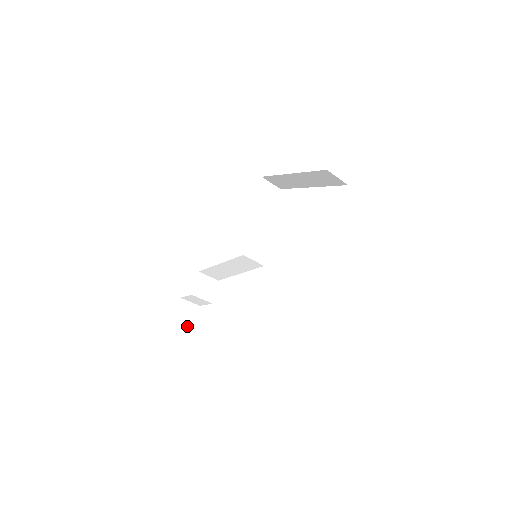
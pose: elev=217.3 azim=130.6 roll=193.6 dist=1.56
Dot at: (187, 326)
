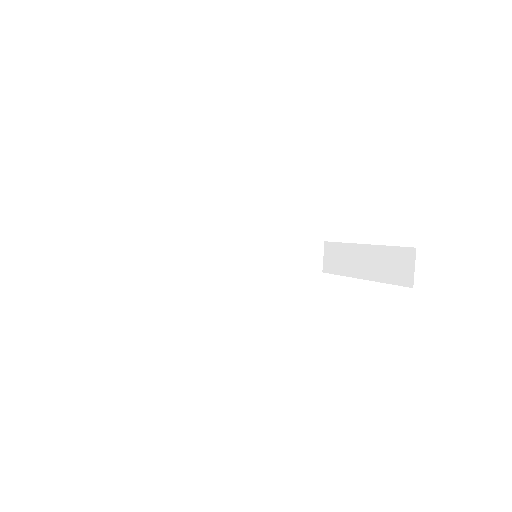
Dot at: (105, 251)
